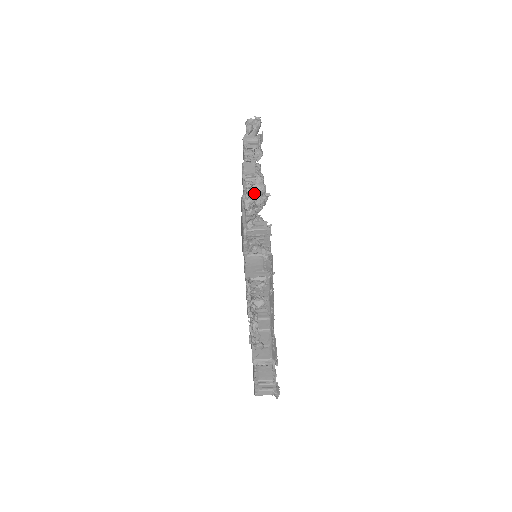
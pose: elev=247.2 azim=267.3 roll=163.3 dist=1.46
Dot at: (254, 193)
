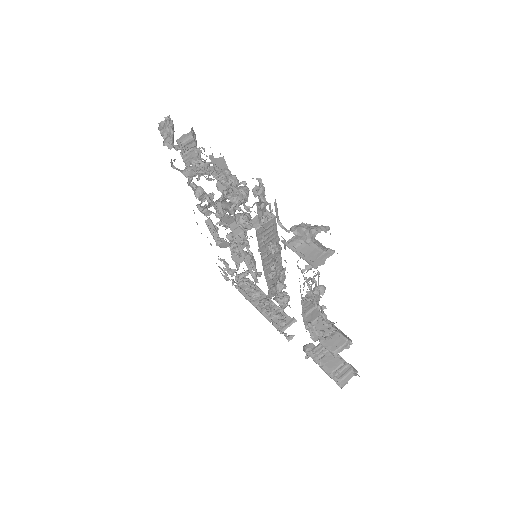
Dot at: (259, 181)
